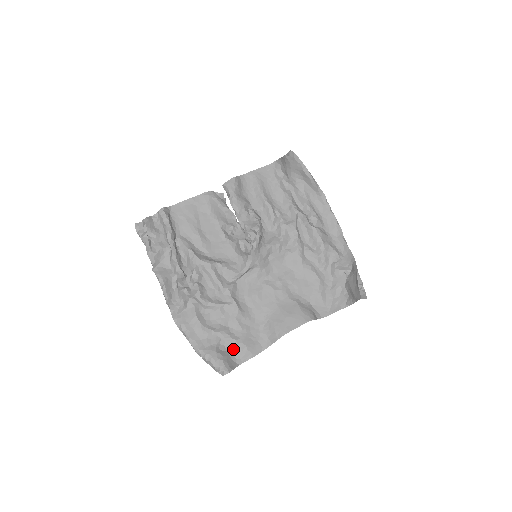
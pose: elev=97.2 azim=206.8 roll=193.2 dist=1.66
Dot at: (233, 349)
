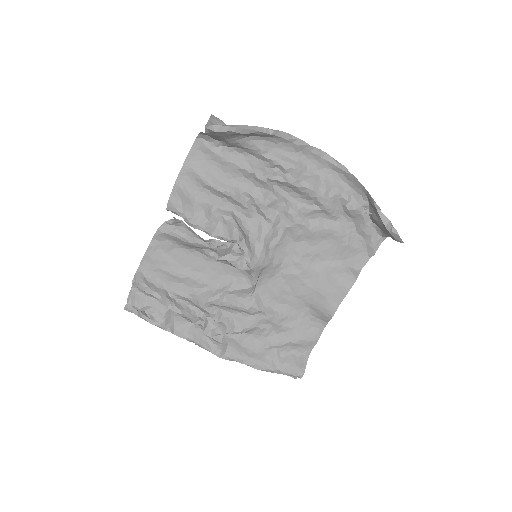
Dot at: (294, 348)
